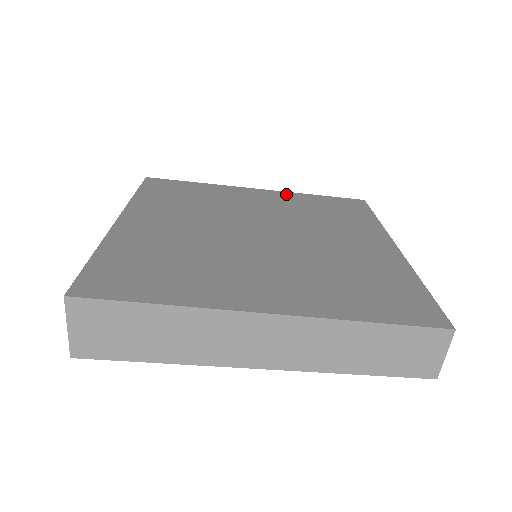
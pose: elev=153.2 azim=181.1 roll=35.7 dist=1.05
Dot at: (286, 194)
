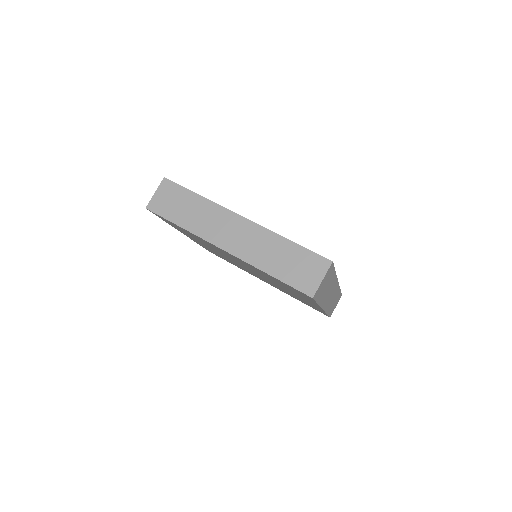
Dot at: occluded
